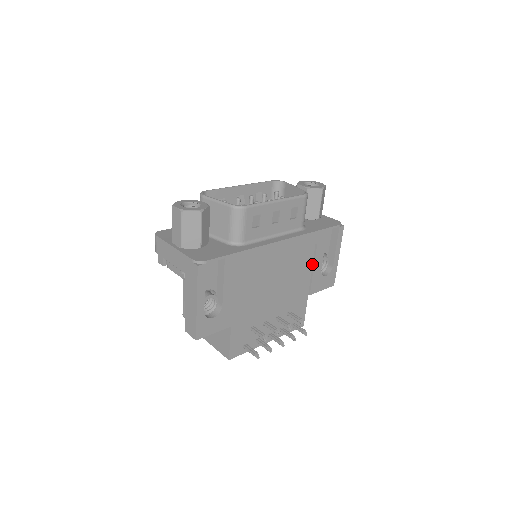
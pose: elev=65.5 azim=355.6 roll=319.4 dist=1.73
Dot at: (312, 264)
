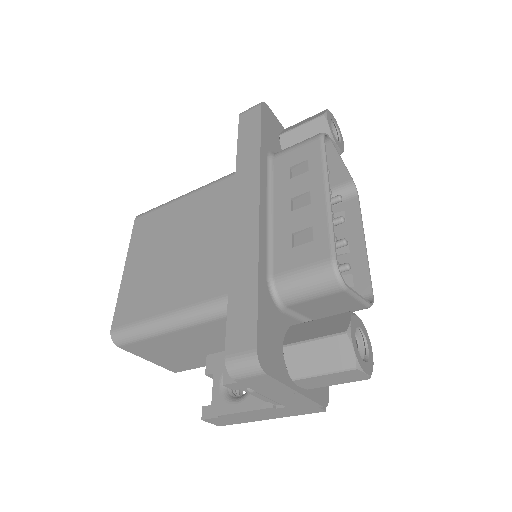
Dot at: occluded
